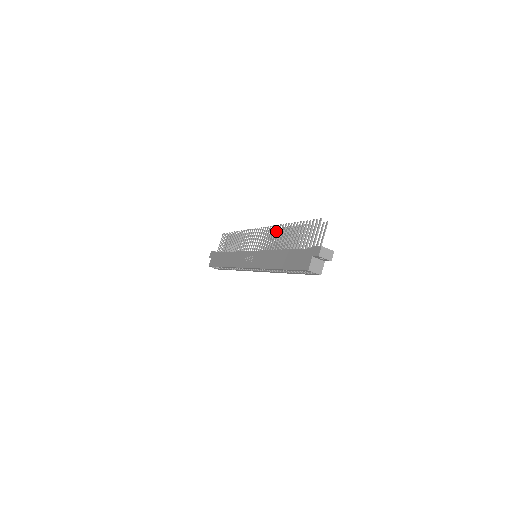
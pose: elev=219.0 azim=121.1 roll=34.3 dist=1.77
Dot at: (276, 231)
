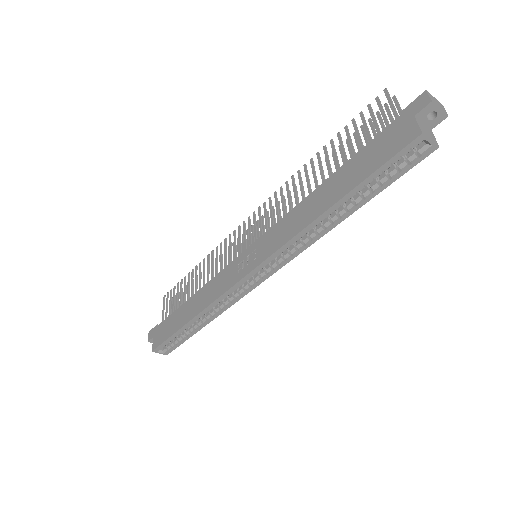
Dot at: (287, 188)
